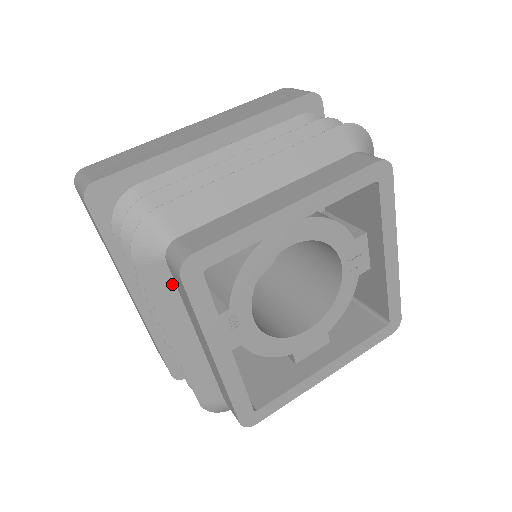
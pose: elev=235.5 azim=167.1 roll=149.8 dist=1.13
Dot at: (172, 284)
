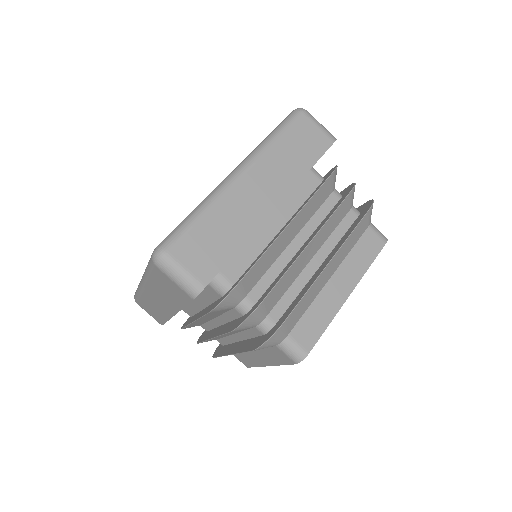
Dot at: occluded
